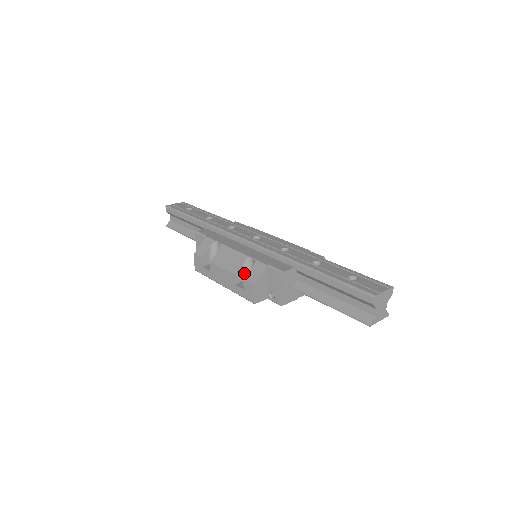
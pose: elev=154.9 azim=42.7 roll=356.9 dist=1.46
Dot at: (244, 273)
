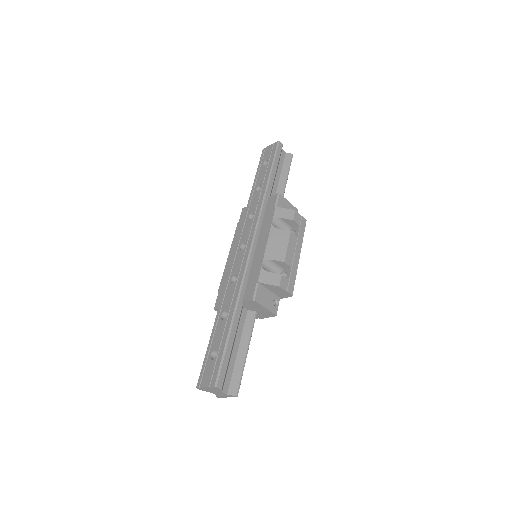
Dot at: occluded
